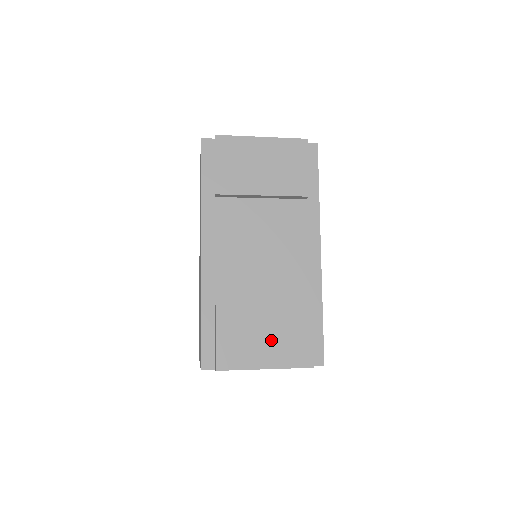
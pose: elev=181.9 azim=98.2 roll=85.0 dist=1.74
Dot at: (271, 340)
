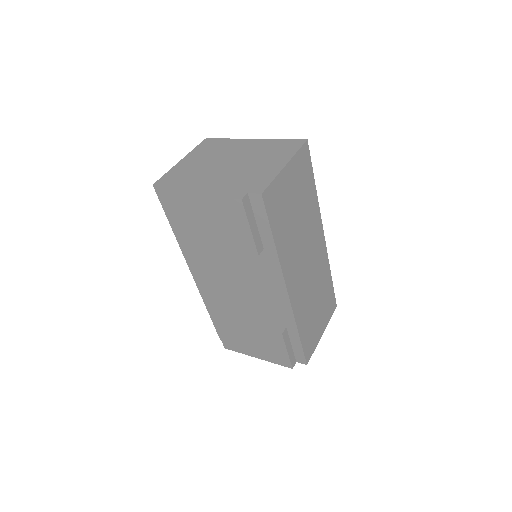
Dot at: (256, 345)
